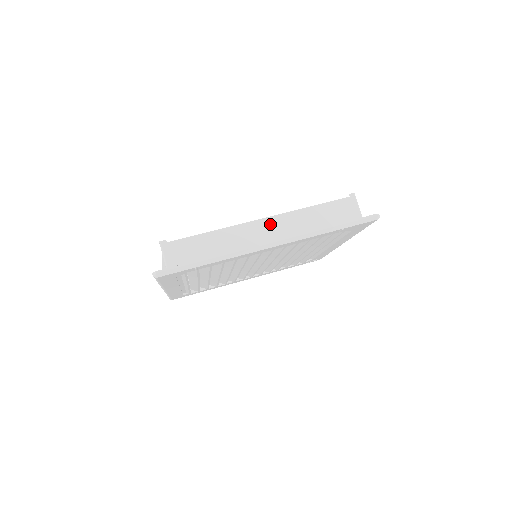
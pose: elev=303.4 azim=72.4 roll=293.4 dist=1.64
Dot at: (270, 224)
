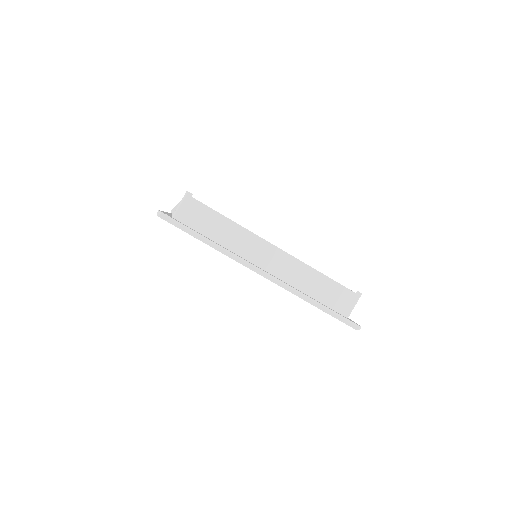
Dot at: (278, 256)
